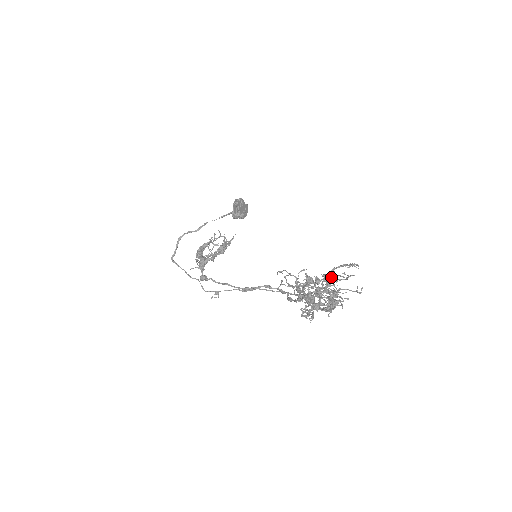
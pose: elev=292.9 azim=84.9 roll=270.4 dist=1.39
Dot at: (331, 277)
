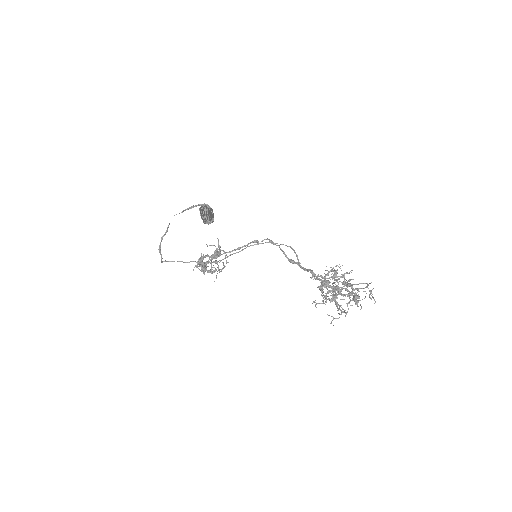
Dot at: occluded
